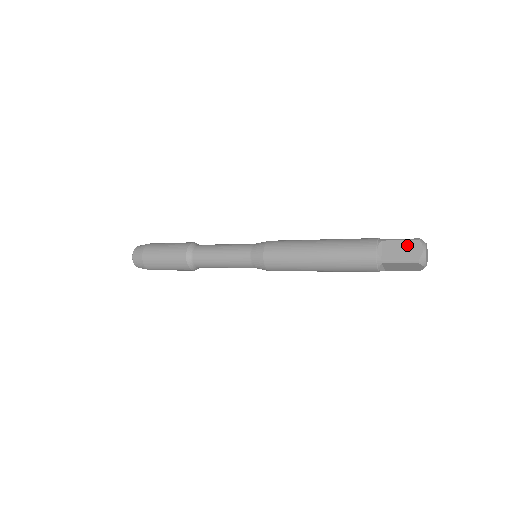
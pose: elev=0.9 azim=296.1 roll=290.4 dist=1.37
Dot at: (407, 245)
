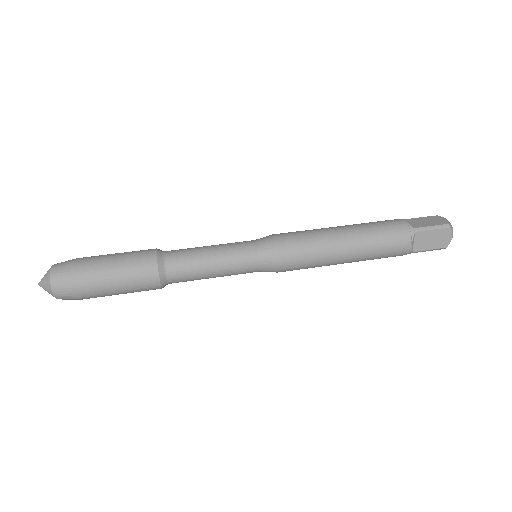
Dot at: (439, 234)
